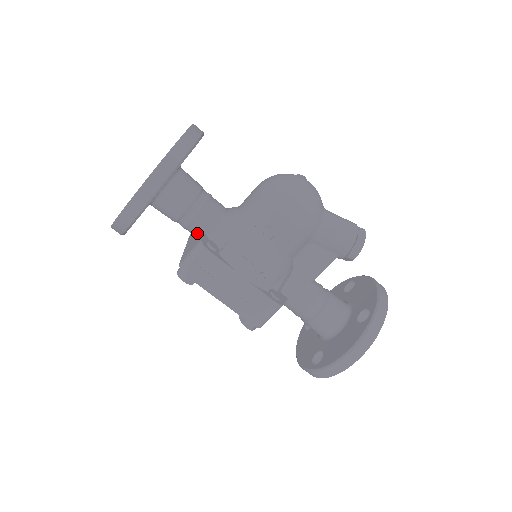
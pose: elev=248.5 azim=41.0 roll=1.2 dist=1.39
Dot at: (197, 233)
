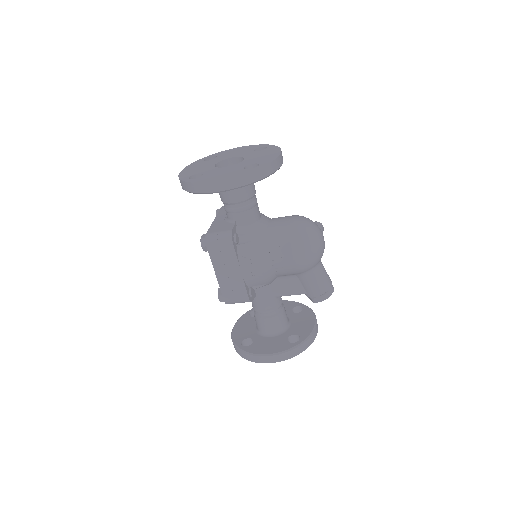
Dot at: (231, 220)
